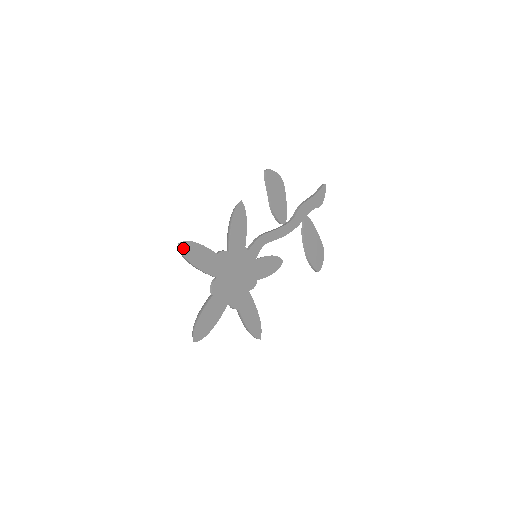
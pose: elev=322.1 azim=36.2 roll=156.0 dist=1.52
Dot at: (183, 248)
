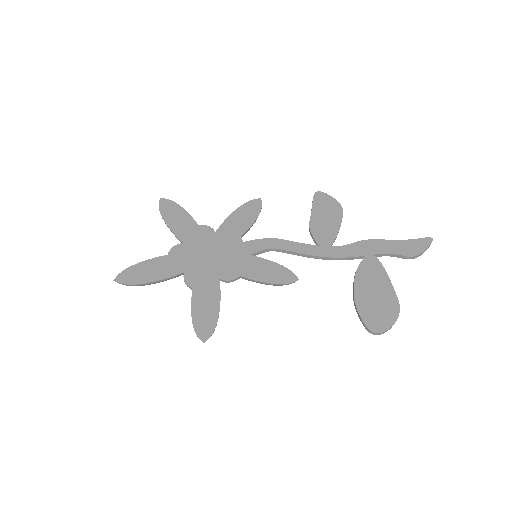
Dot at: (163, 203)
